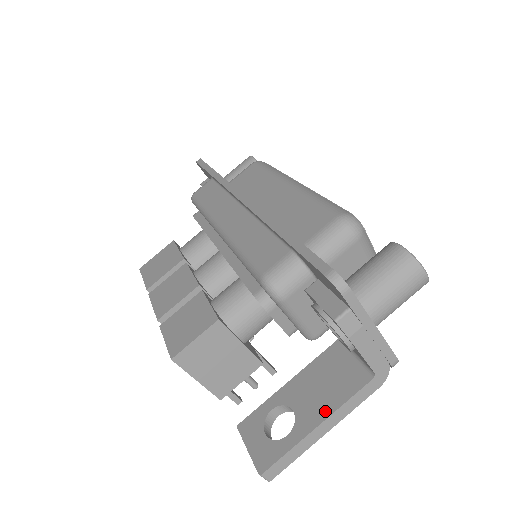
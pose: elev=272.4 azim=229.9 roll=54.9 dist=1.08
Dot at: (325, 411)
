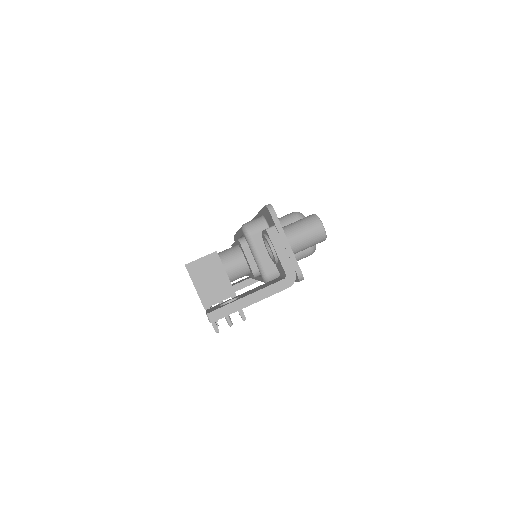
Dot at: (254, 292)
